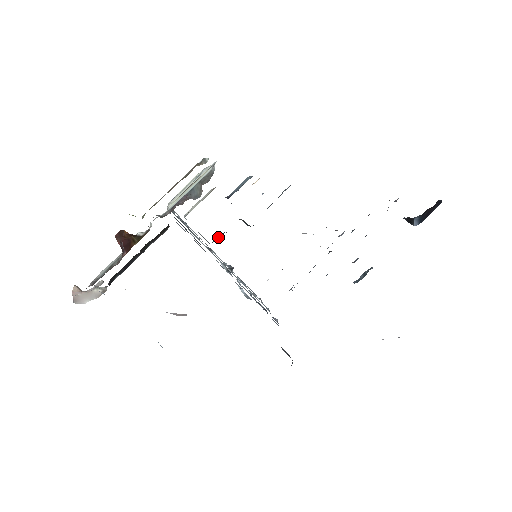
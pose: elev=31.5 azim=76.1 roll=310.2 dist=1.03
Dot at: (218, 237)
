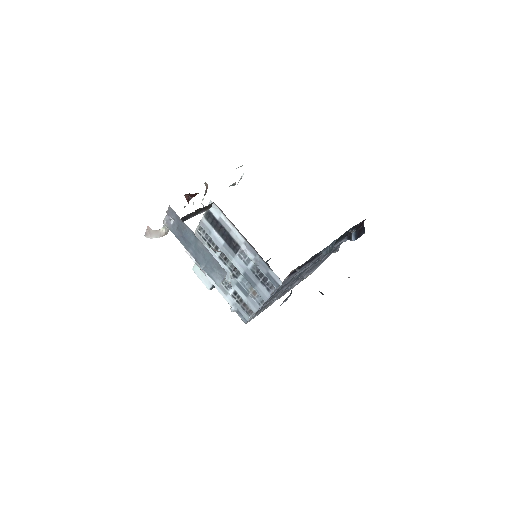
Dot at: occluded
